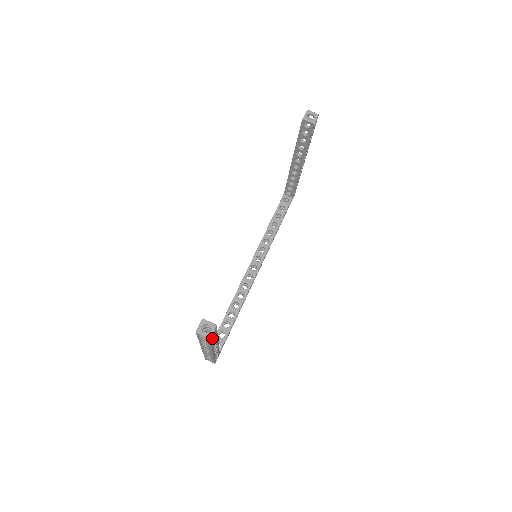
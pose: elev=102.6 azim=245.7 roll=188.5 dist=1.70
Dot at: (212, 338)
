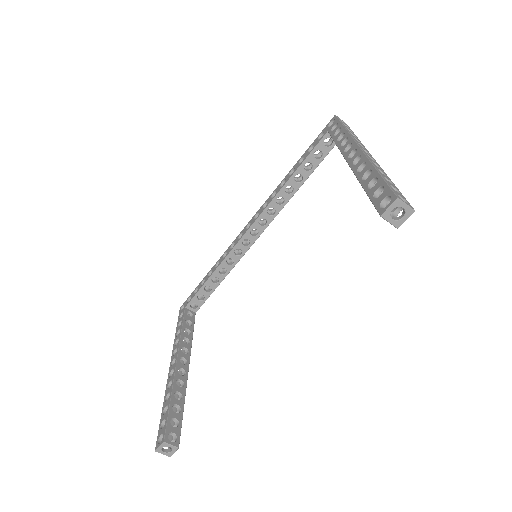
Dot at: occluded
